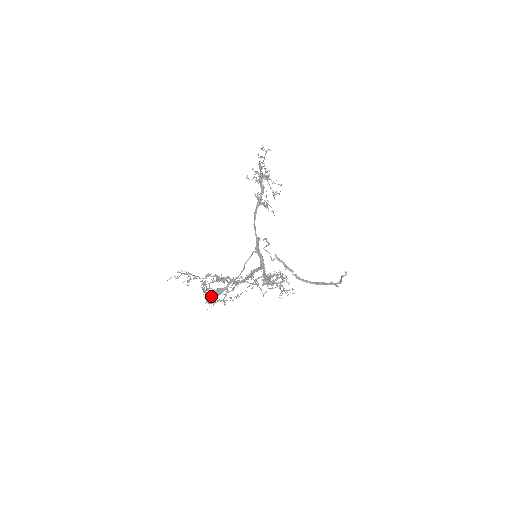
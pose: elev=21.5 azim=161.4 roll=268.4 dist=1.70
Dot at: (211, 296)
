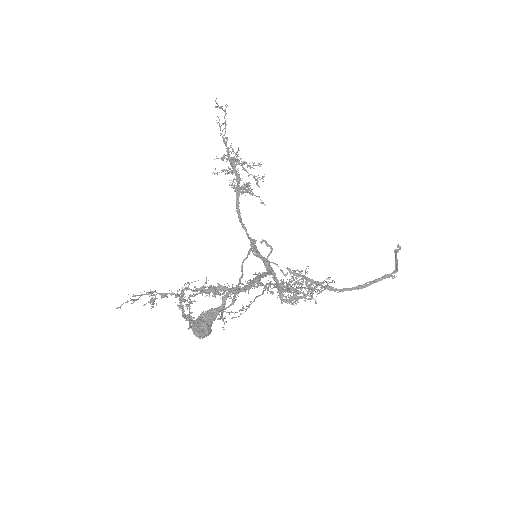
Dot at: (199, 323)
